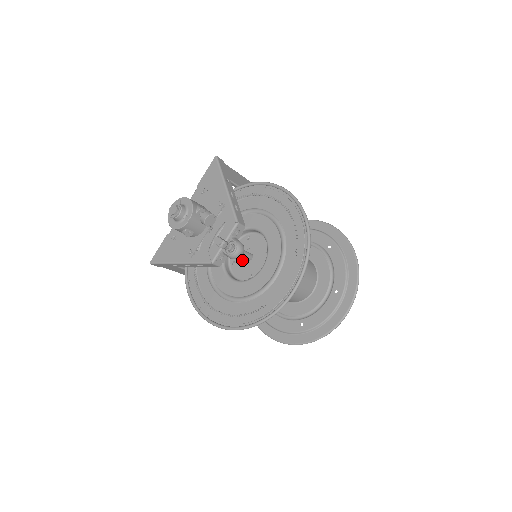
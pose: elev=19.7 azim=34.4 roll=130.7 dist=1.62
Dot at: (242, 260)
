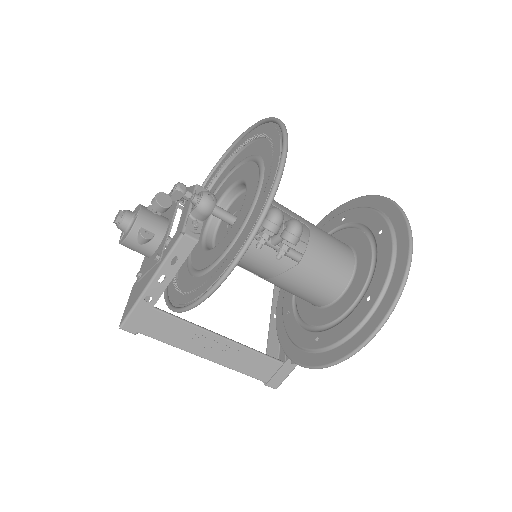
Dot at: (227, 232)
